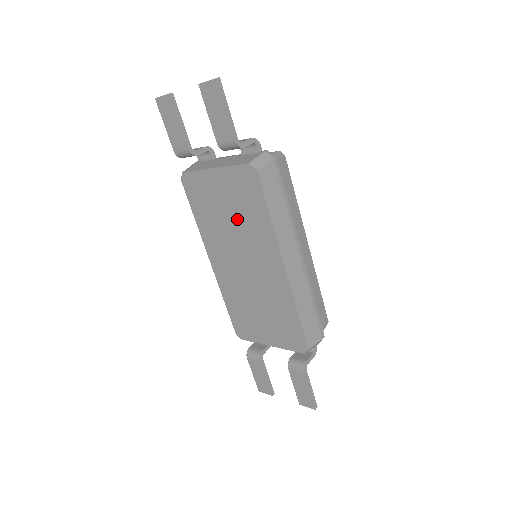
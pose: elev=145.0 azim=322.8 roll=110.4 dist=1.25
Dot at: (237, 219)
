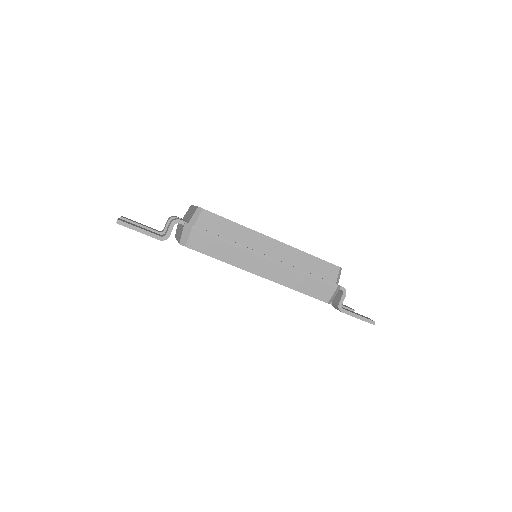
Dot at: occluded
